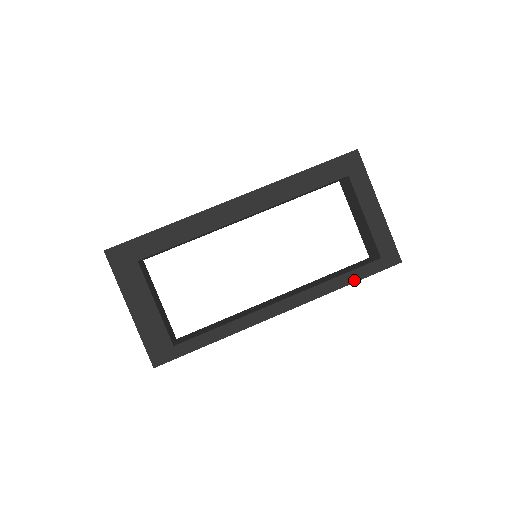
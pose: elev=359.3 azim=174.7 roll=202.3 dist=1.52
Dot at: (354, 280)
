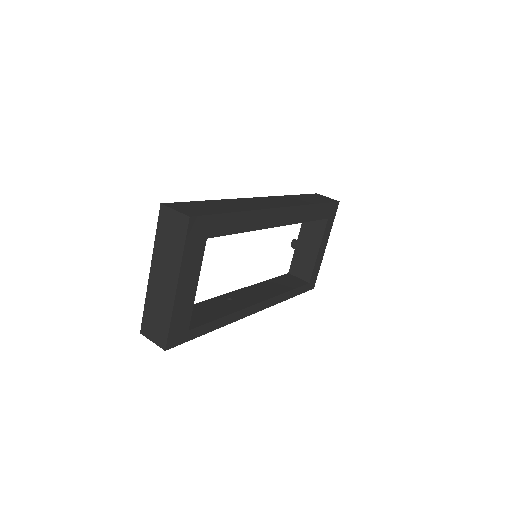
Dot at: (294, 295)
